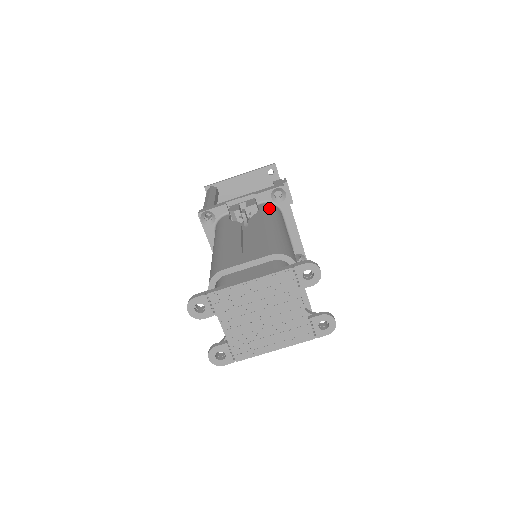
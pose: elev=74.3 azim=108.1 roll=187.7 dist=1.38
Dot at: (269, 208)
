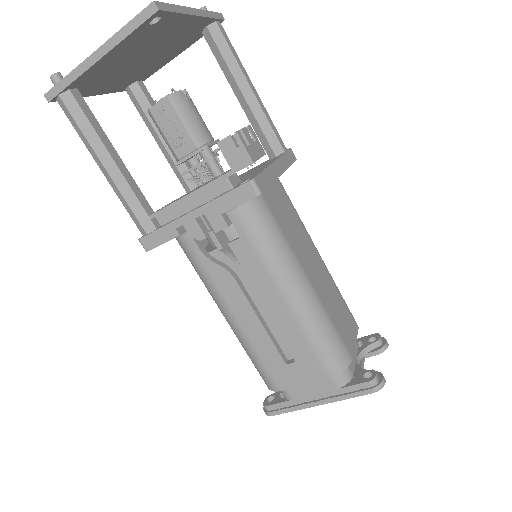
Dot at: (254, 231)
